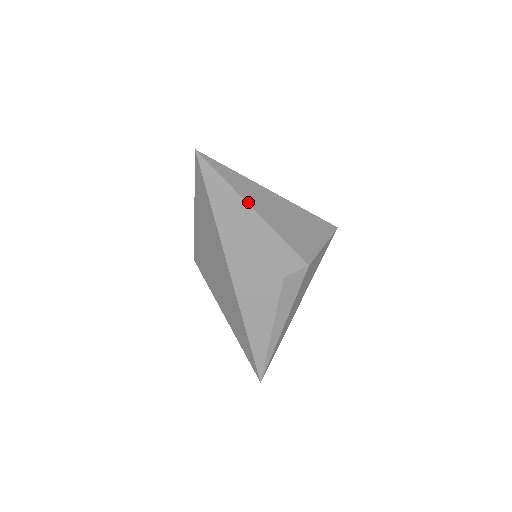
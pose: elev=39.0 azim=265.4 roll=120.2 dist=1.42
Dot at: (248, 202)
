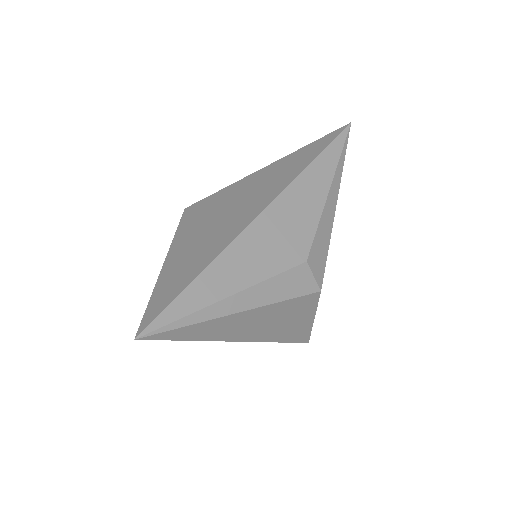
Dot at: occluded
